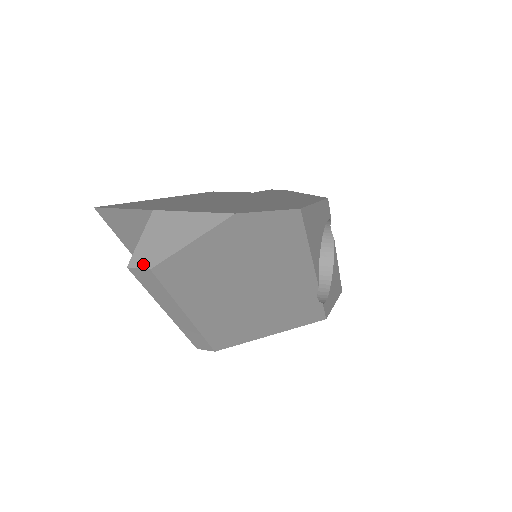
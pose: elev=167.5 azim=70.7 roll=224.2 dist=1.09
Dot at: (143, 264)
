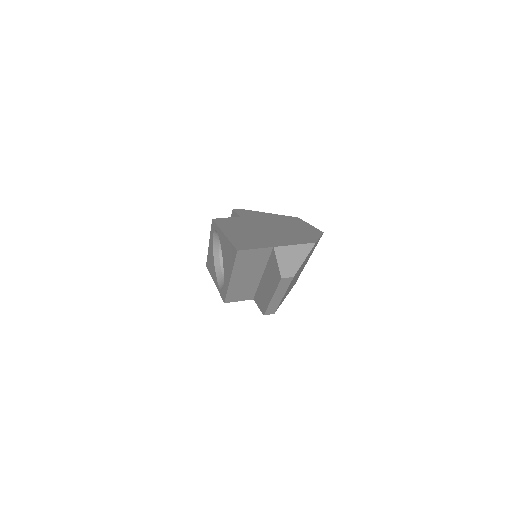
Dot at: (289, 275)
